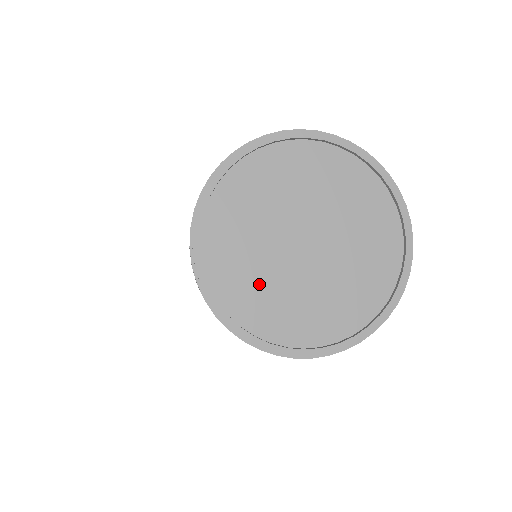
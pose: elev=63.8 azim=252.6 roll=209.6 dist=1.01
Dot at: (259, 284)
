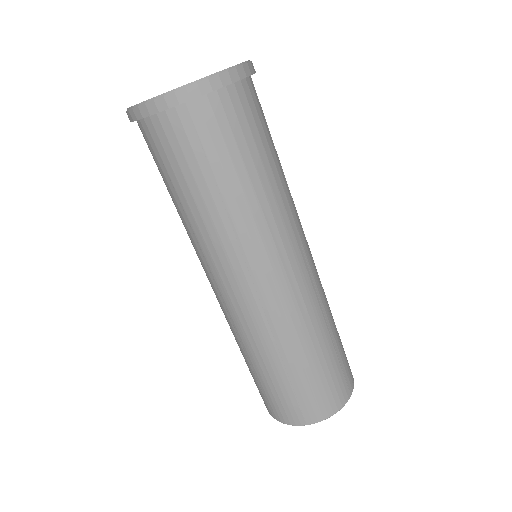
Dot at: occluded
